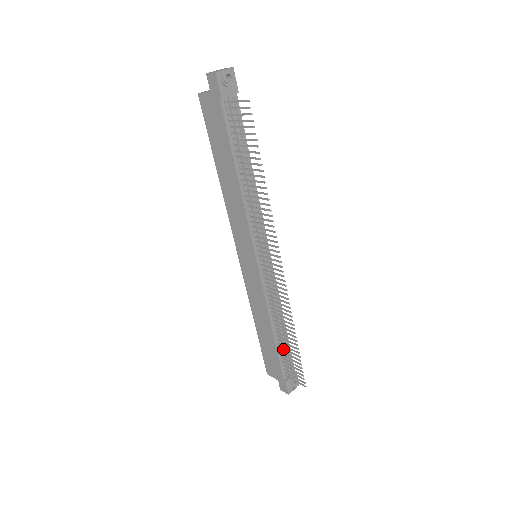
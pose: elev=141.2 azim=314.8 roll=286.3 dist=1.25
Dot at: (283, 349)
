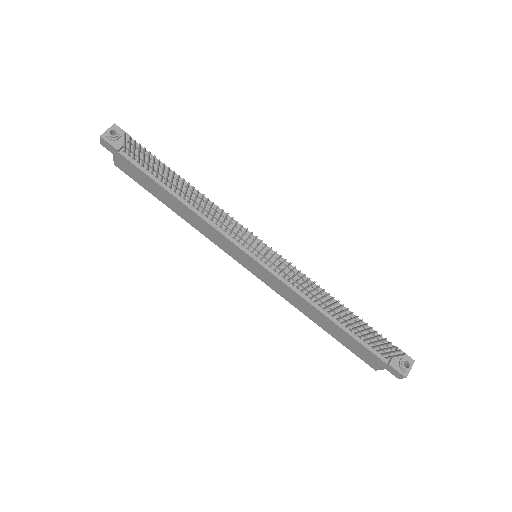
Dot at: (353, 329)
